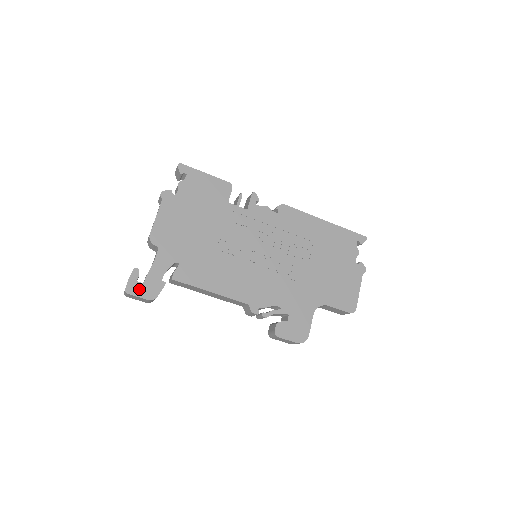
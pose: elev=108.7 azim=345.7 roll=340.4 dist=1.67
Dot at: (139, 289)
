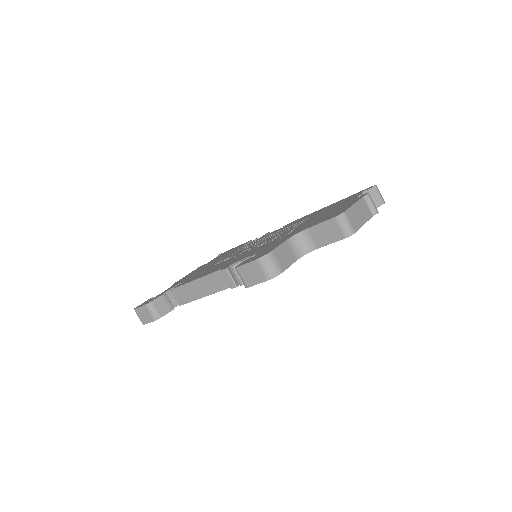
Dot at: occluded
